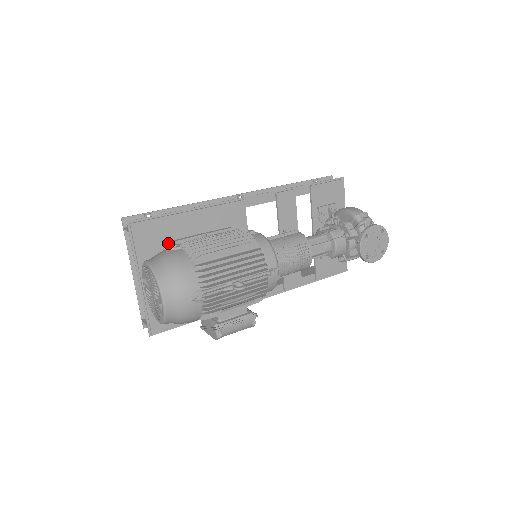
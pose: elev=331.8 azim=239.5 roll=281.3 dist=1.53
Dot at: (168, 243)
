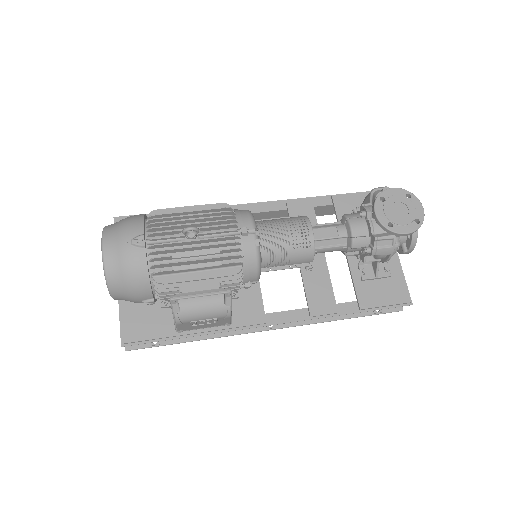
Dot at: occluded
